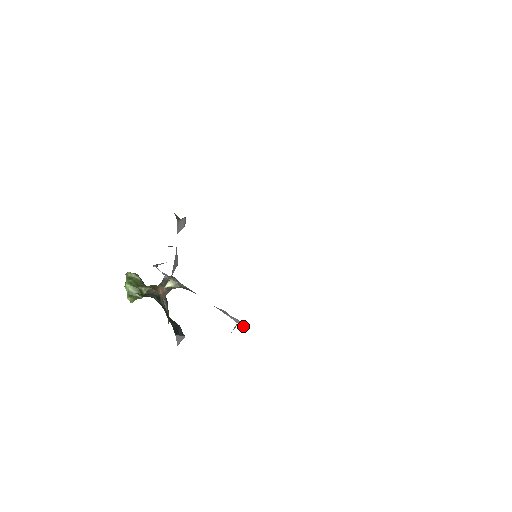
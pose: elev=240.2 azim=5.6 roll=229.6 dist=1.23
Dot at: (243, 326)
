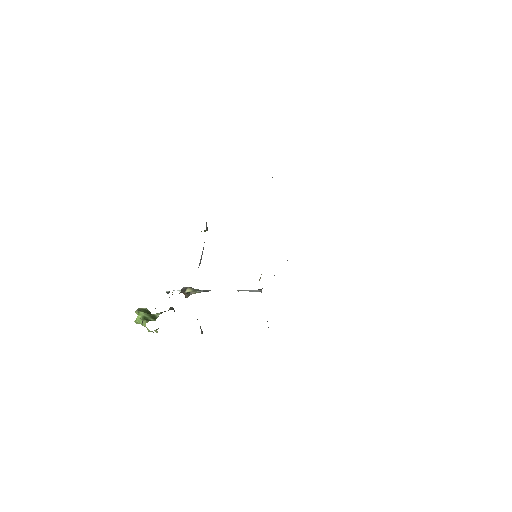
Dot at: (261, 289)
